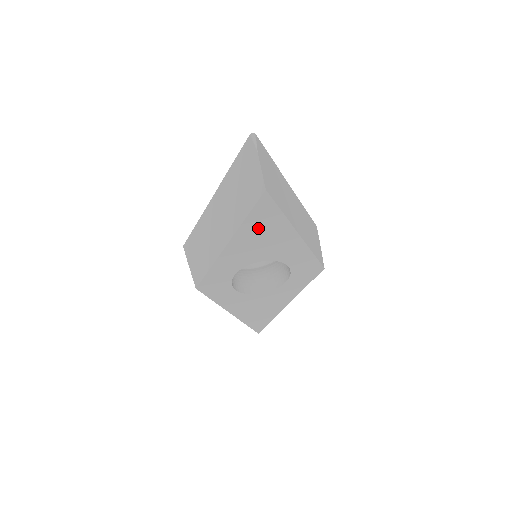
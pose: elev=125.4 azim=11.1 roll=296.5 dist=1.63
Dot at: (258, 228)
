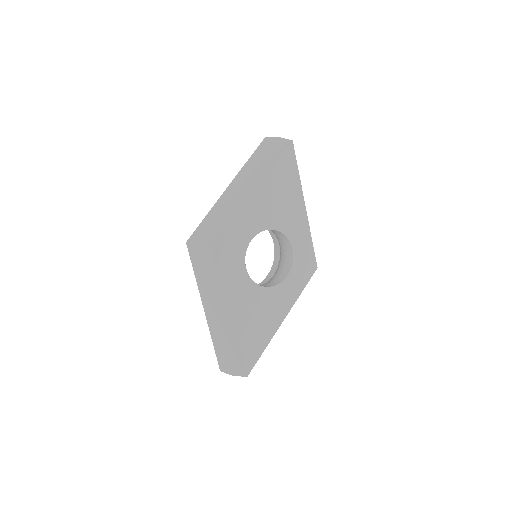
Dot at: (280, 182)
